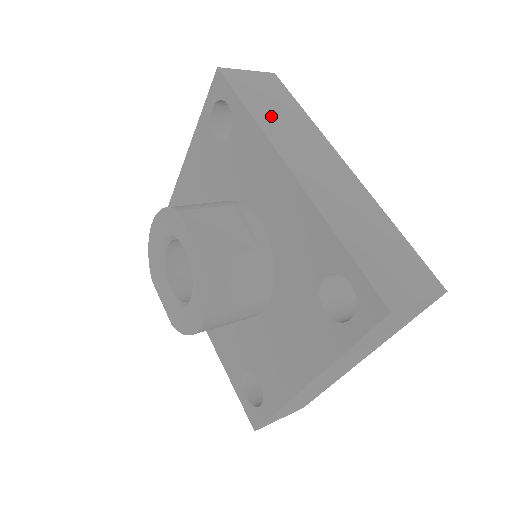
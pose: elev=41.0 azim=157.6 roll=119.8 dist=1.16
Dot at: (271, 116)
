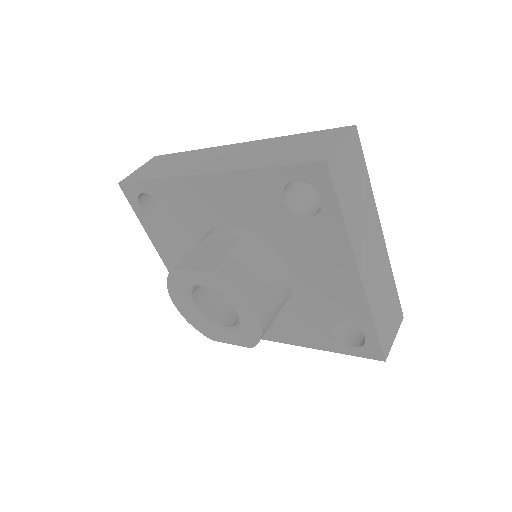
Dot at: (170, 169)
